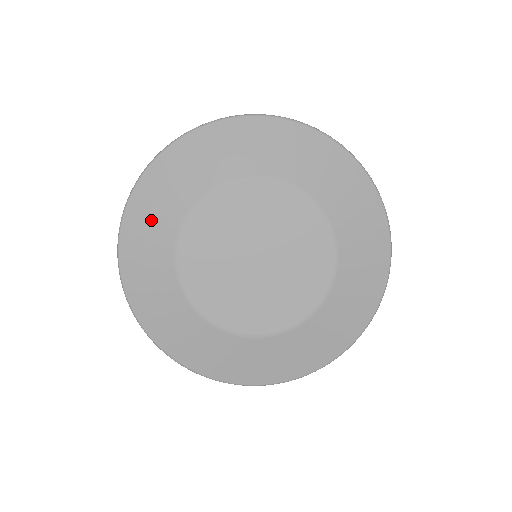
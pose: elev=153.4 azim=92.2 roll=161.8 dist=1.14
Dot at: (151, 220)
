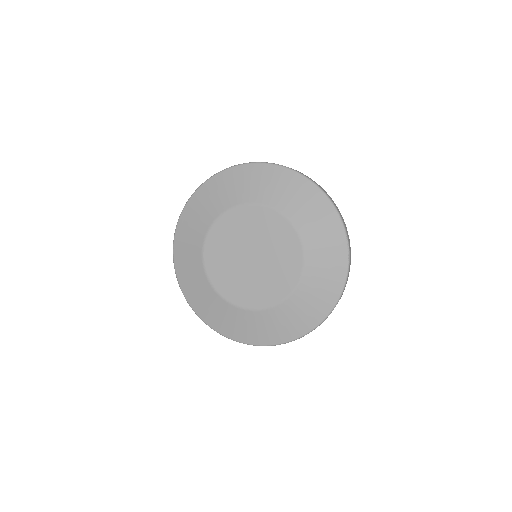
Dot at: (227, 188)
